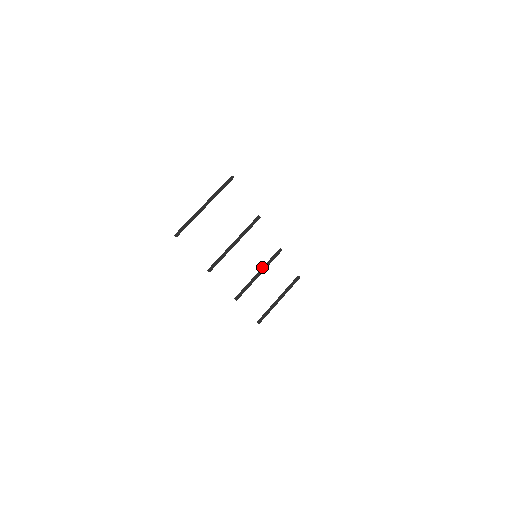
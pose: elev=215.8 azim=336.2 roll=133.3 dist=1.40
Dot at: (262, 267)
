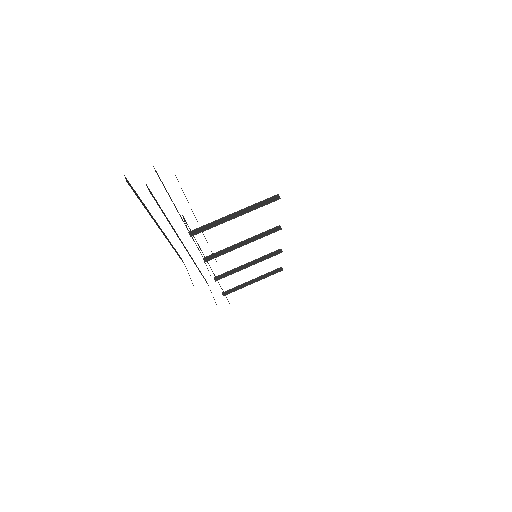
Dot at: (255, 259)
